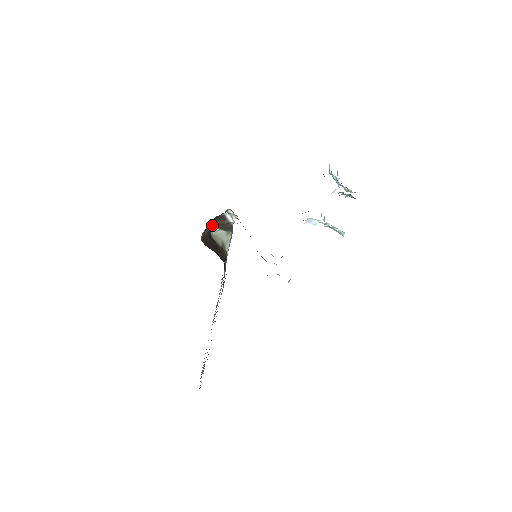
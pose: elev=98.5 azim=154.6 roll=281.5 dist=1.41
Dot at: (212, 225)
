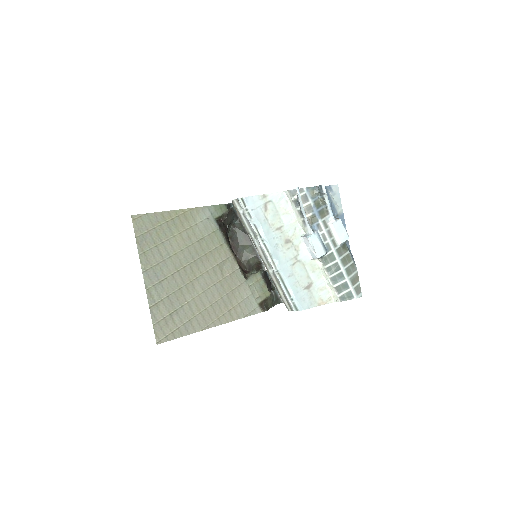
Dot at: (250, 265)
